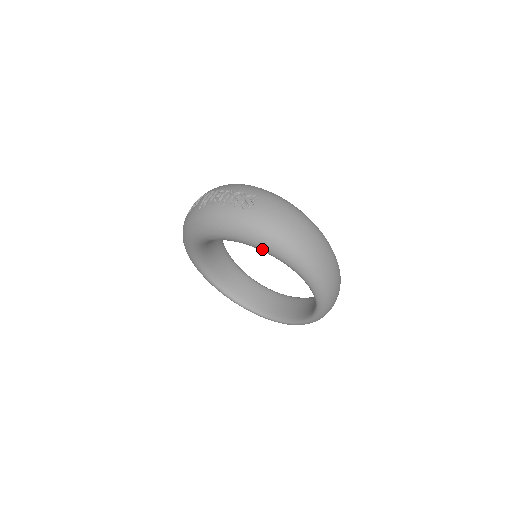
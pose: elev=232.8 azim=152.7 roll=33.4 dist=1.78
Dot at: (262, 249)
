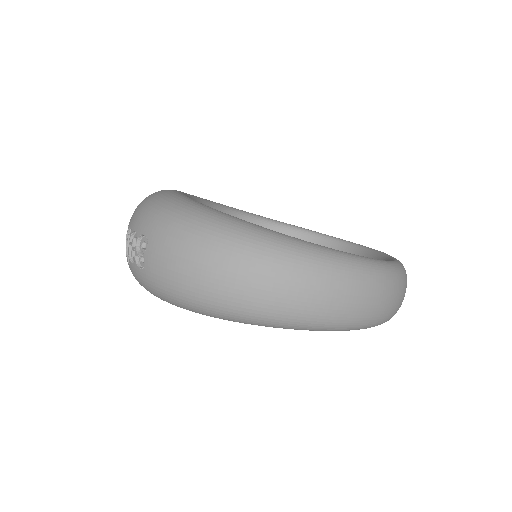
Dot at: occluded
